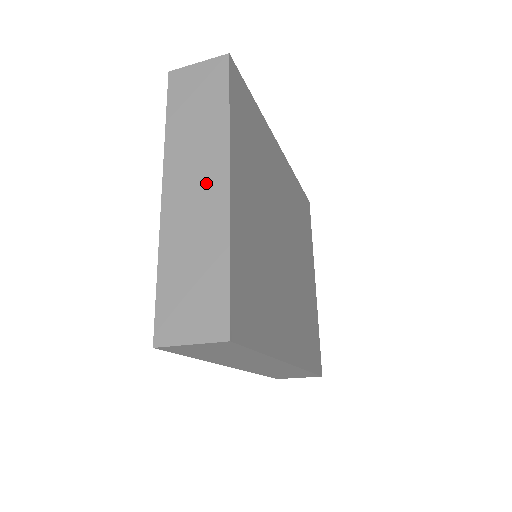
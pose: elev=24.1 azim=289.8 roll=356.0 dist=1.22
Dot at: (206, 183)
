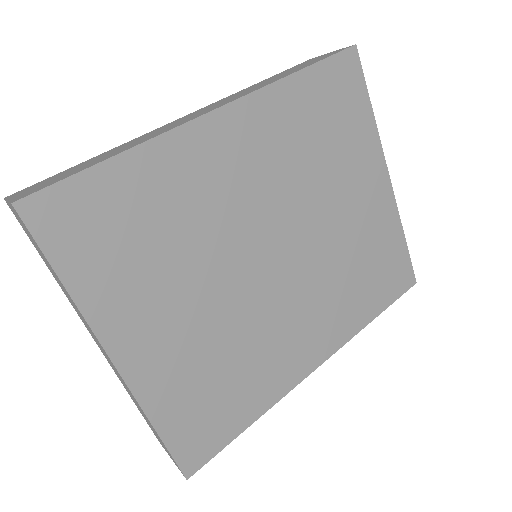
Dot at: (105, 354)
